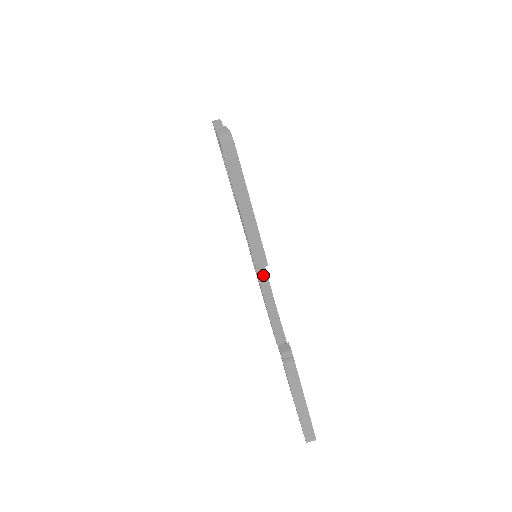
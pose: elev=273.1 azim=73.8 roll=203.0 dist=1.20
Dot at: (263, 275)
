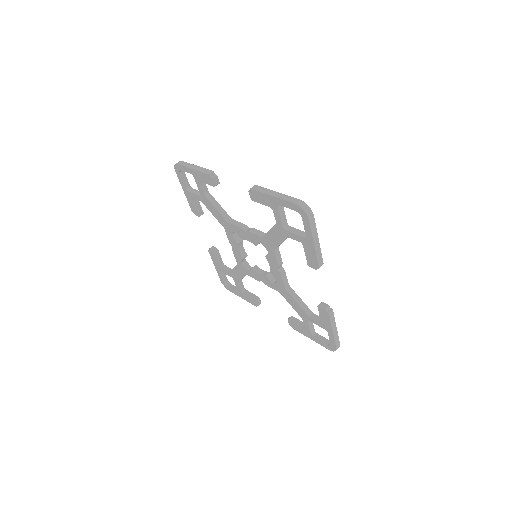
Dot at: (248, 230)
